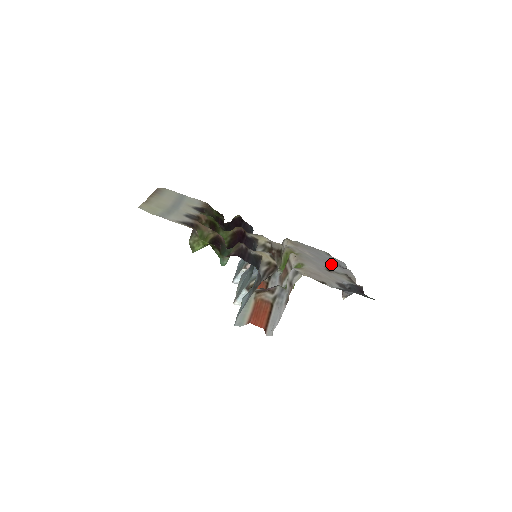
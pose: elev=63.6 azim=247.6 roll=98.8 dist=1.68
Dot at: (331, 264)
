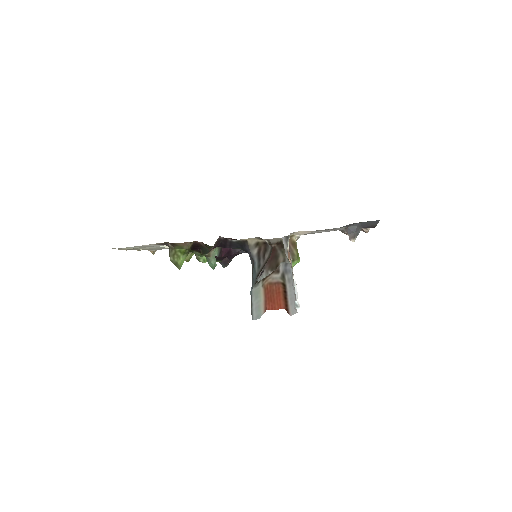
Dot at: occluded
